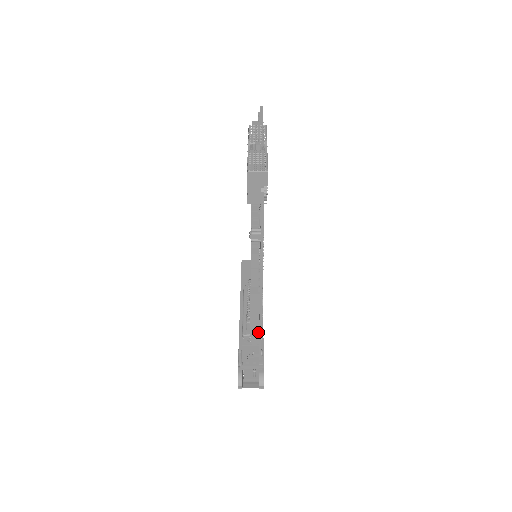
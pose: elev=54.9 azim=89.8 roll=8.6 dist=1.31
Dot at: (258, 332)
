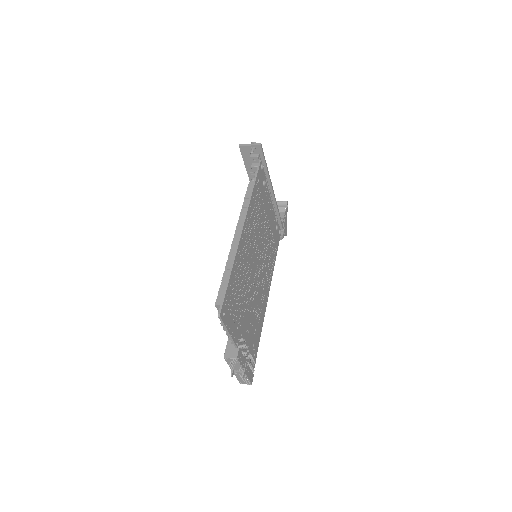
Dot at: occluded
